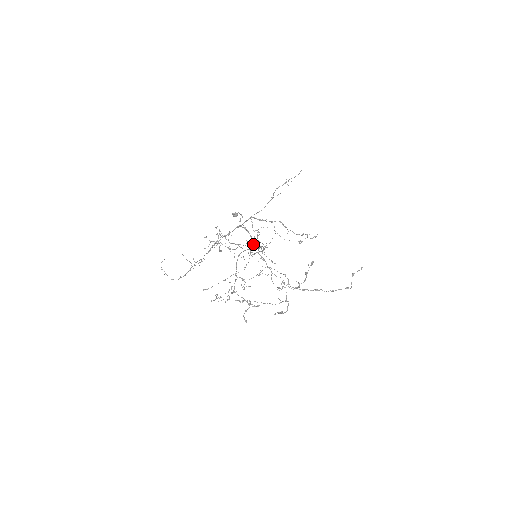
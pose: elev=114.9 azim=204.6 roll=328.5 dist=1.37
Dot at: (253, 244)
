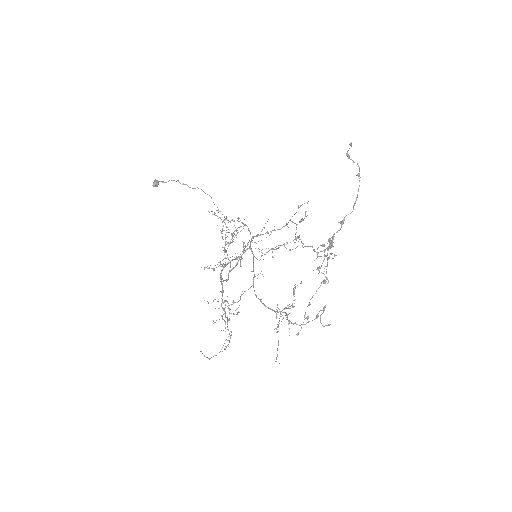
Dot at: occluded
